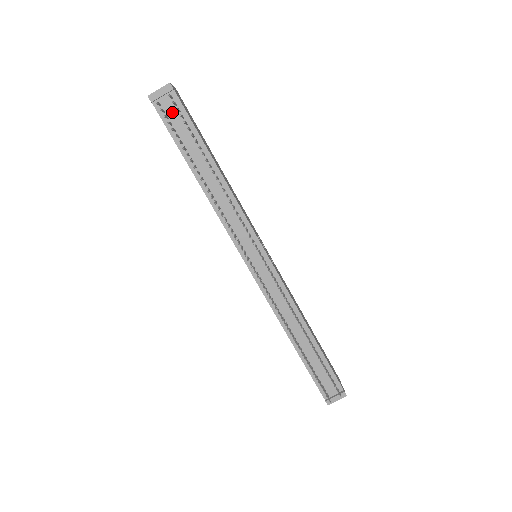
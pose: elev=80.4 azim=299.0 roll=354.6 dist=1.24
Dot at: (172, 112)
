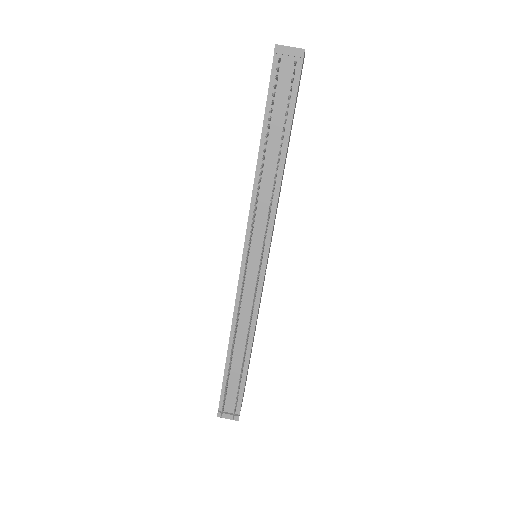
Dot at: (285, 77)
